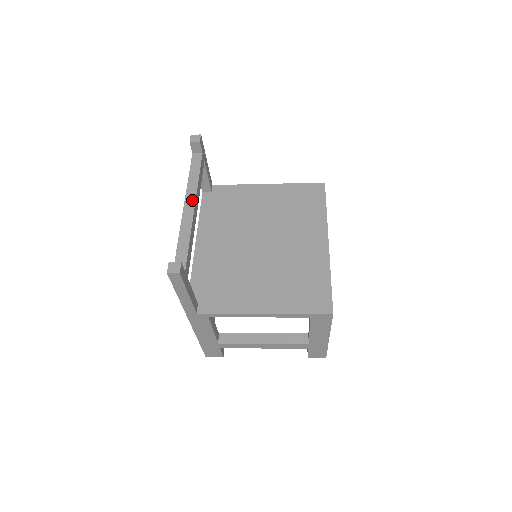
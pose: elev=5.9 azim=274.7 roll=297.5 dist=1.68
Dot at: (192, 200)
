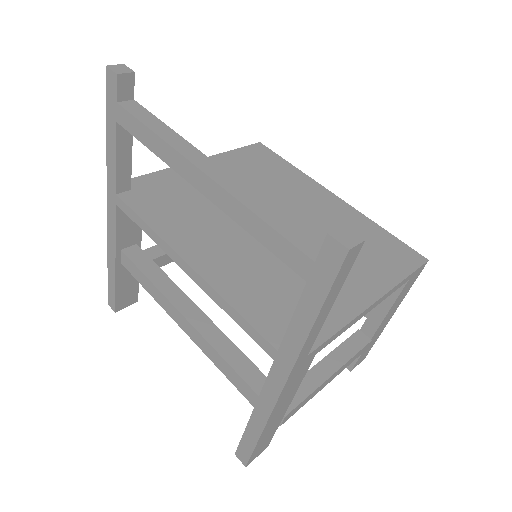
Dot at: (202, 158)
